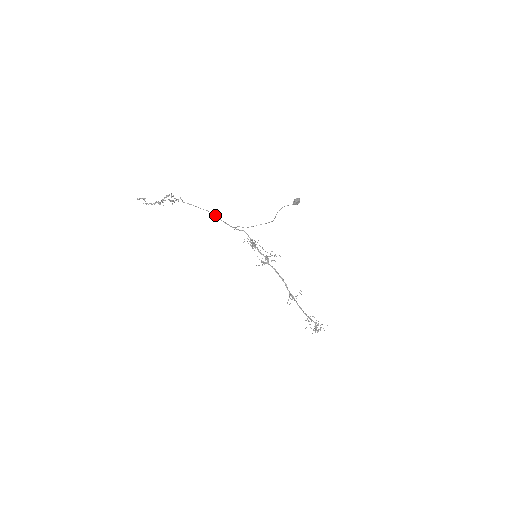
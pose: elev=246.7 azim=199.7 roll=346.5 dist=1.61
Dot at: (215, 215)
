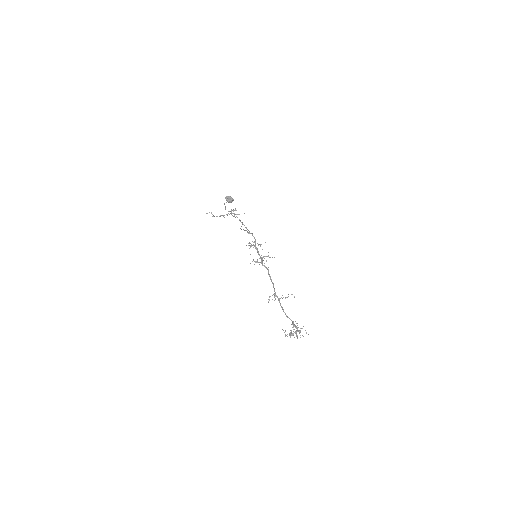
Dot at: (241, 222)
